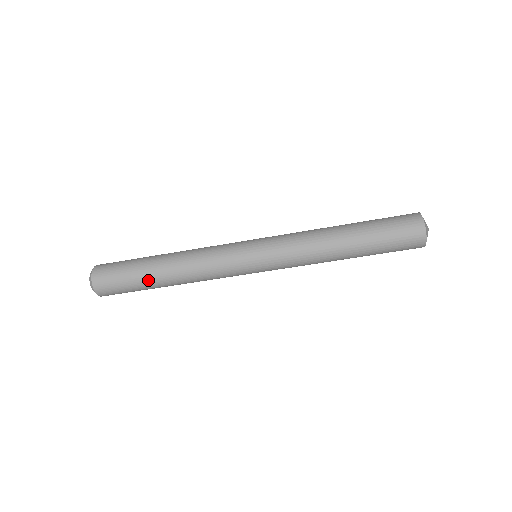
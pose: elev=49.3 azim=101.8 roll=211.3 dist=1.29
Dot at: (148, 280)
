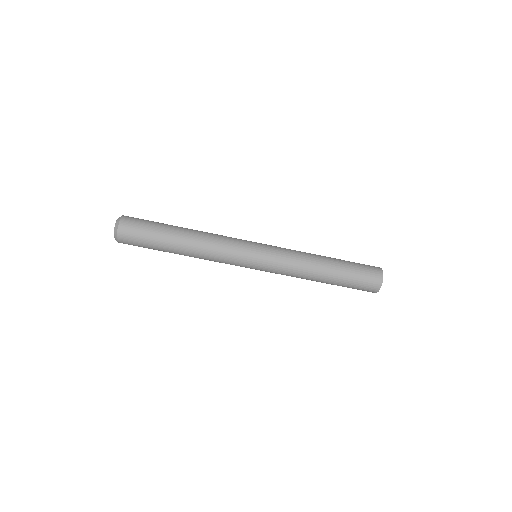
Dot at: (166, 250)
